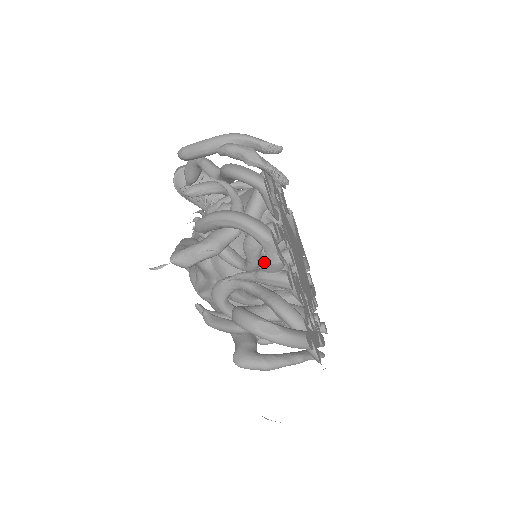
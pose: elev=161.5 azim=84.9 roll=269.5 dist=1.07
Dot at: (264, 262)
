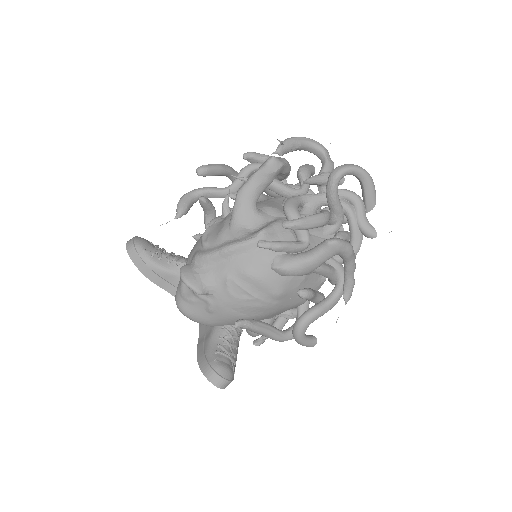
Dot at: (325, 164)
